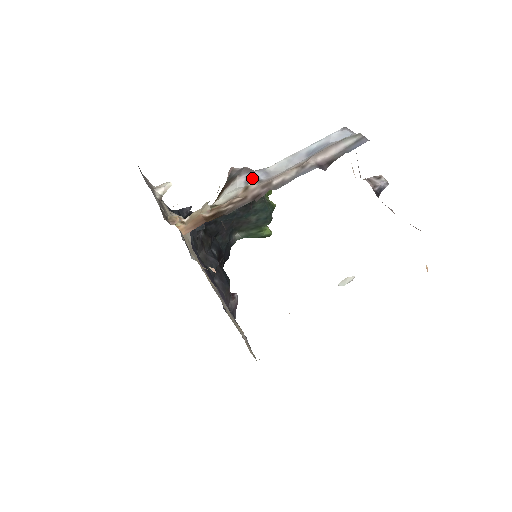
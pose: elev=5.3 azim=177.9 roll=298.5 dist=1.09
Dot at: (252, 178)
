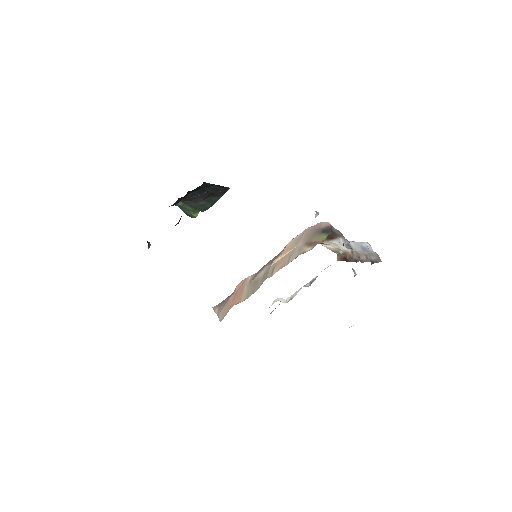
Dot at: (348, 244)
